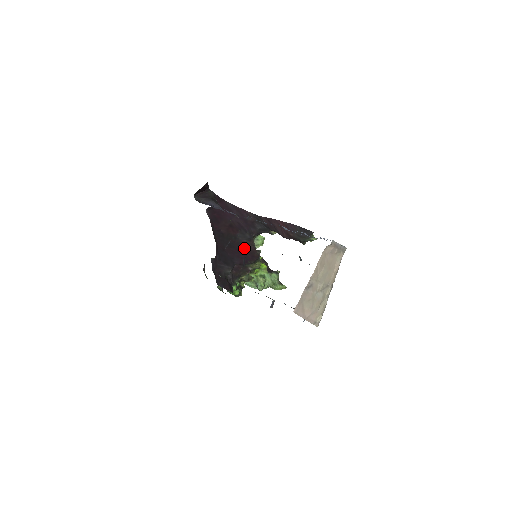
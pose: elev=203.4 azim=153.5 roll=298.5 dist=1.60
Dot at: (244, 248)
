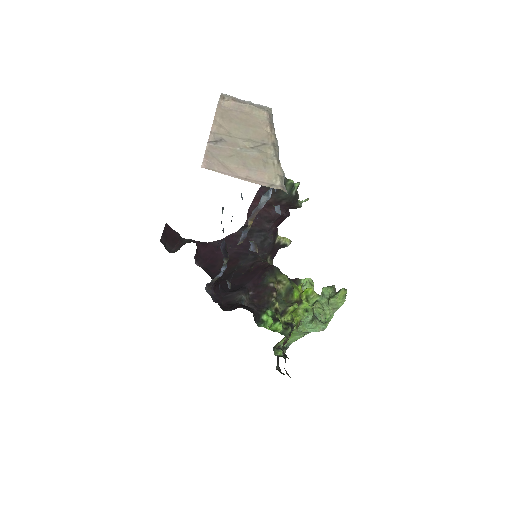
Dot at: (252, 269)
